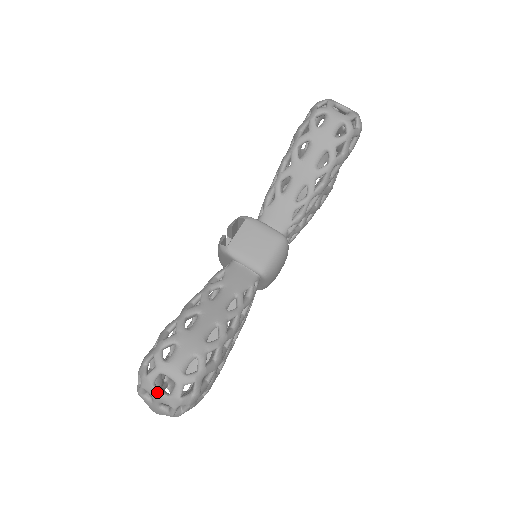
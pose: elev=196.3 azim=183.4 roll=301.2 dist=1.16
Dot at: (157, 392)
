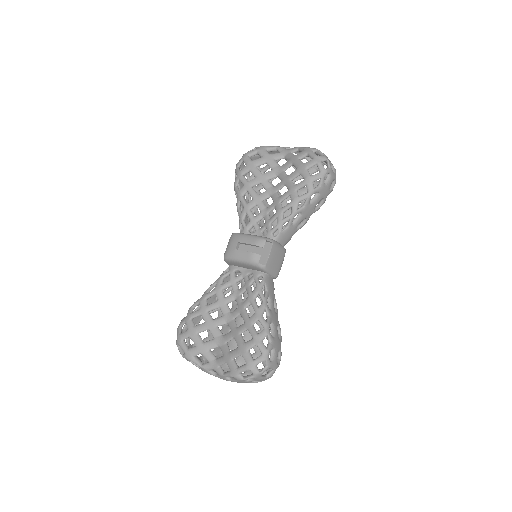
Dot at: (262, 378)
